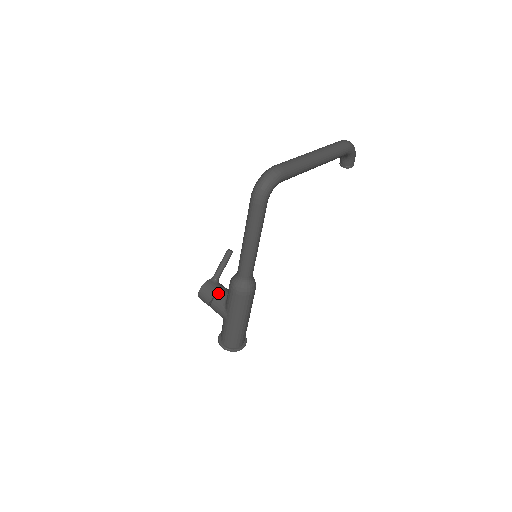
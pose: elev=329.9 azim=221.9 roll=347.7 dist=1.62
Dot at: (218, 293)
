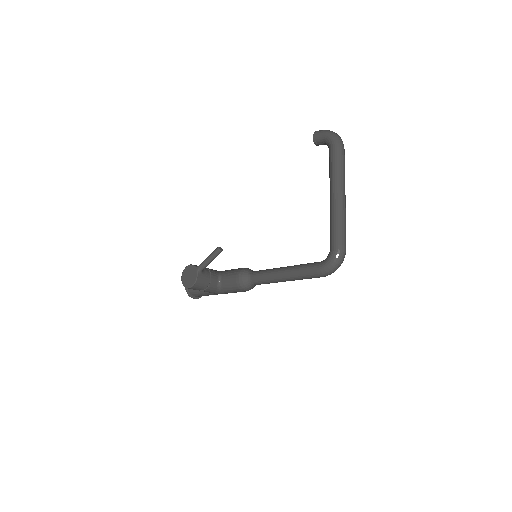
Dot at: (211, 283)
